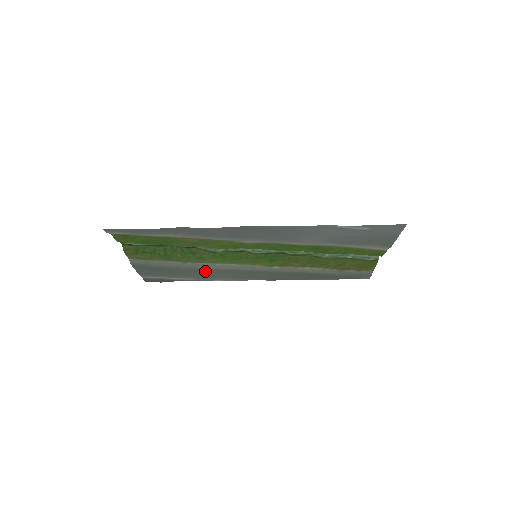
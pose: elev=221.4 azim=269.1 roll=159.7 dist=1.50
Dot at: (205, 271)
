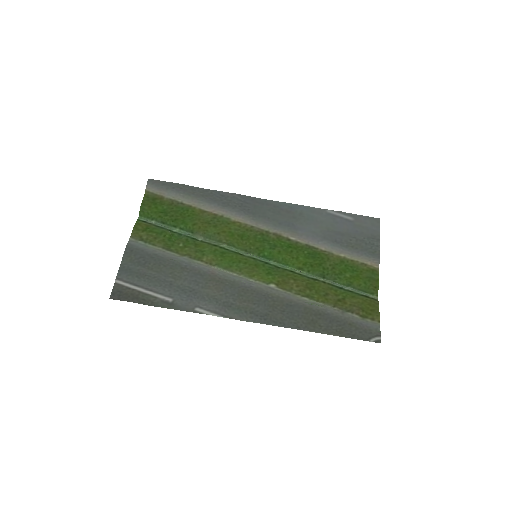
Dot at: (195, 277)
